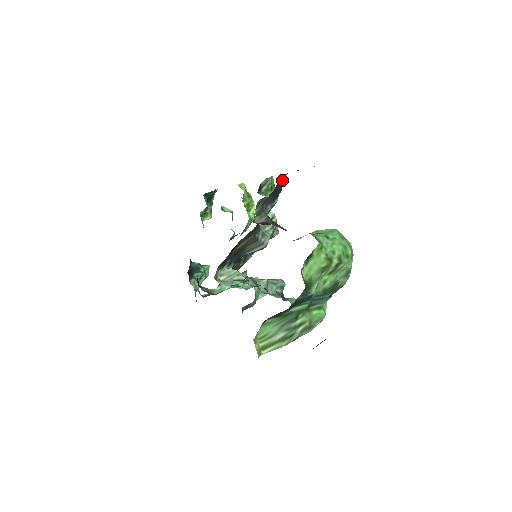
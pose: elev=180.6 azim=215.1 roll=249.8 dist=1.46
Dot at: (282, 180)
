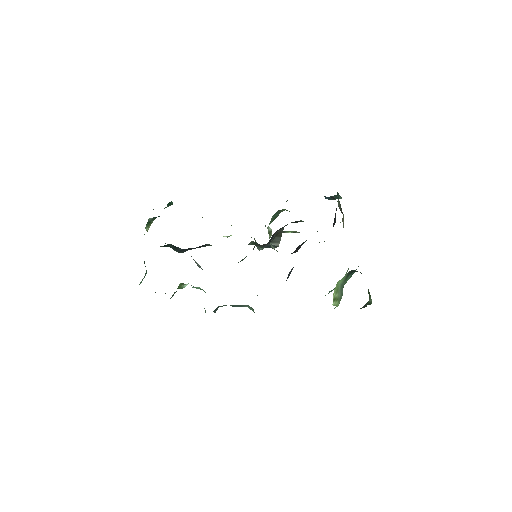
Dot at: occluded
